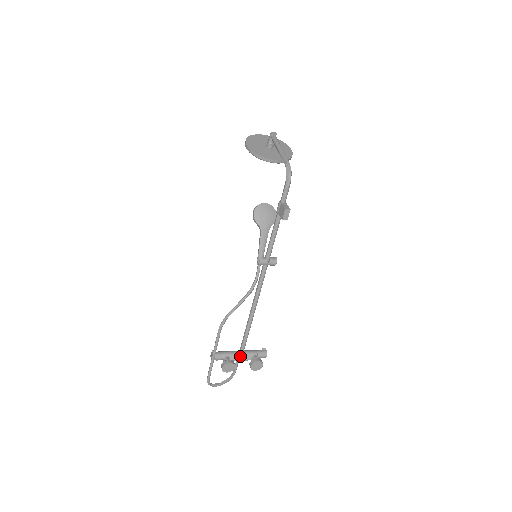
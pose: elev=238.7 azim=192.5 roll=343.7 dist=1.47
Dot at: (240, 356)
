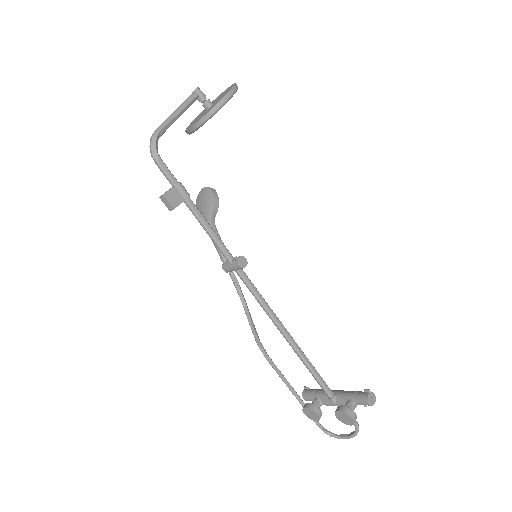
Dot at: (329, 399)
